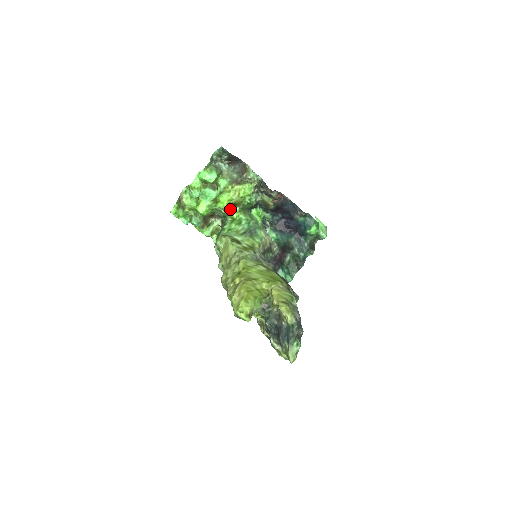
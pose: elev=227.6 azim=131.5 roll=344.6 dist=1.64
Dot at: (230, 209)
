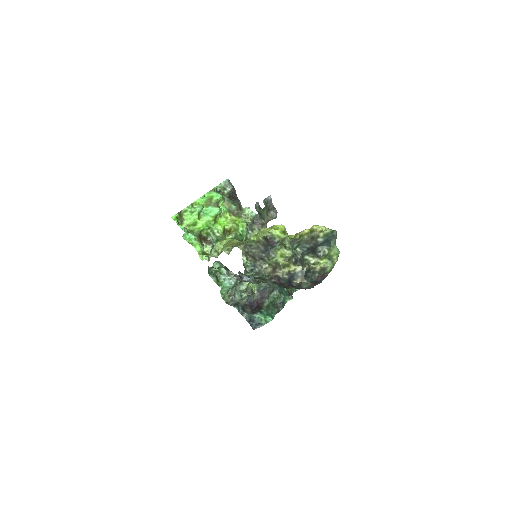
Dot at: (224, 234)
